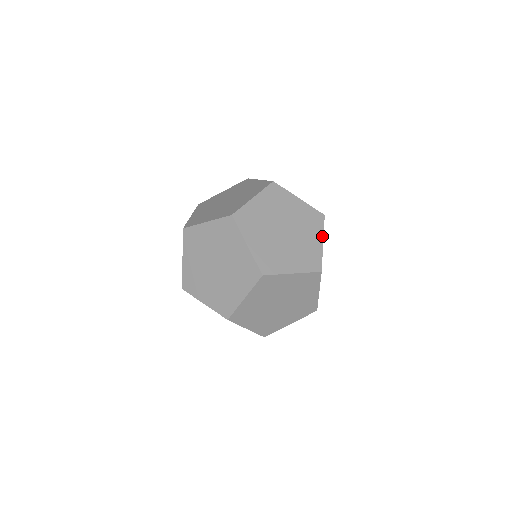
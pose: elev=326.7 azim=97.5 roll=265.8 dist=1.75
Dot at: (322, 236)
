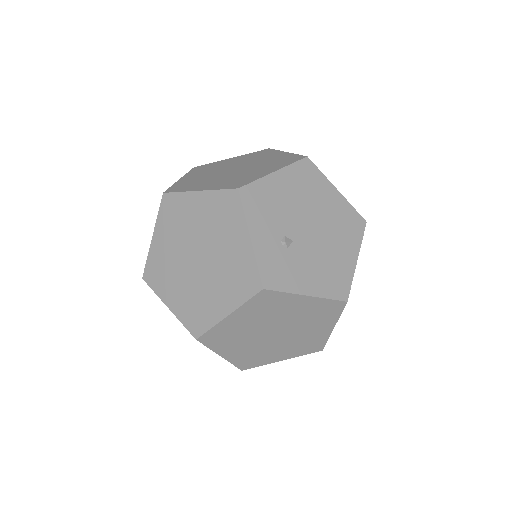
Dot at: occluded
